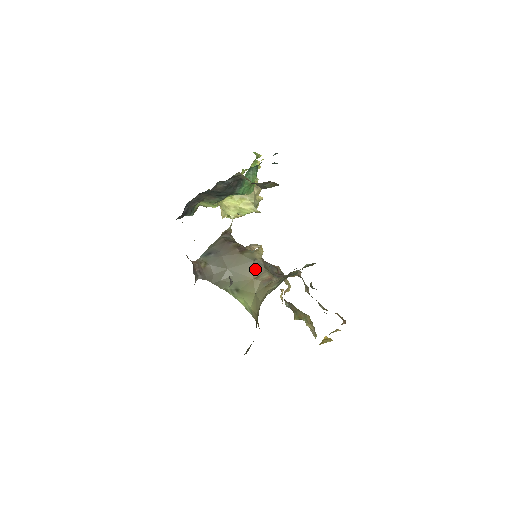
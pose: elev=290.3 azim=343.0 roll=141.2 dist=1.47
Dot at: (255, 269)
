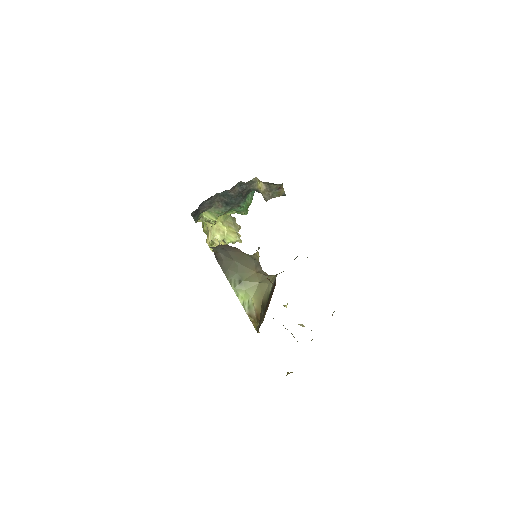
Dot at: (256, 266)
